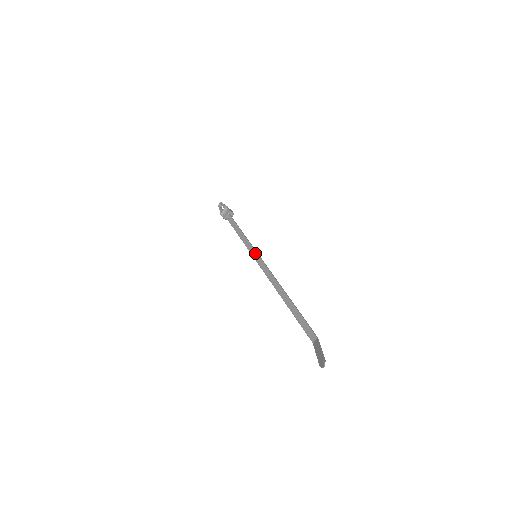
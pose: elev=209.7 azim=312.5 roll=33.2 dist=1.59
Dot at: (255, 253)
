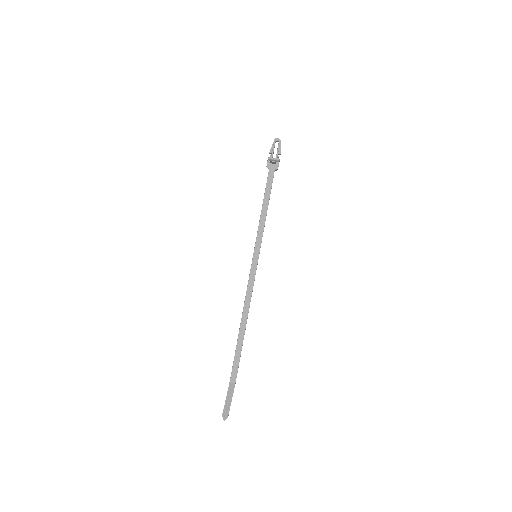
Dot at: (258, 254)
